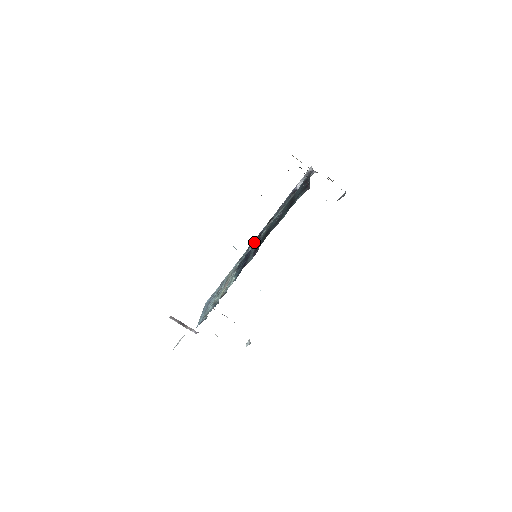
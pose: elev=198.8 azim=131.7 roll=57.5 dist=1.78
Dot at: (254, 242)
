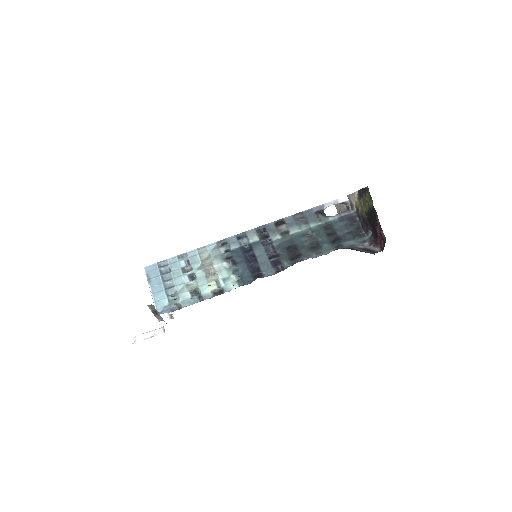
Dot at: (252, 235)
